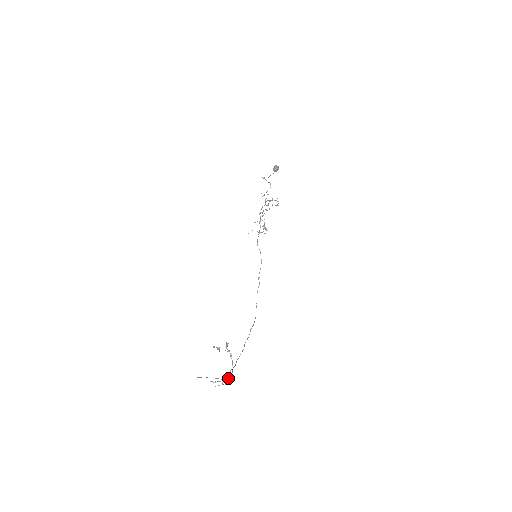
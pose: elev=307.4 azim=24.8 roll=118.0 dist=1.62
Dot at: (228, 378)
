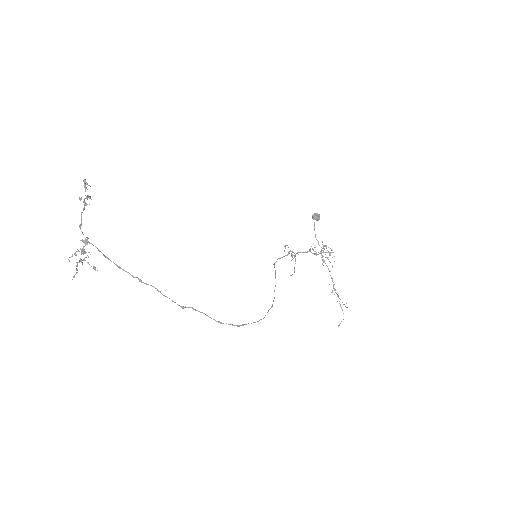
Dot at: (82, 241)
